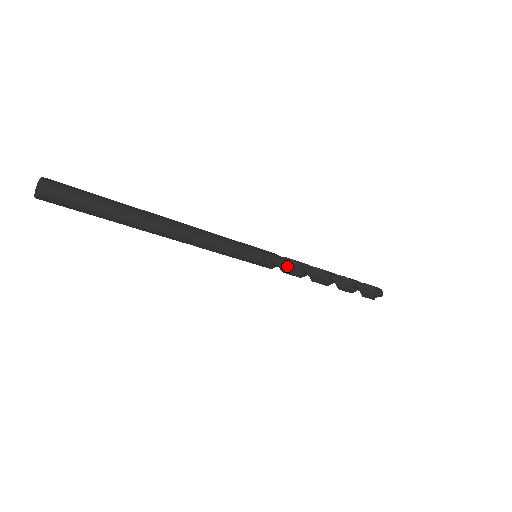
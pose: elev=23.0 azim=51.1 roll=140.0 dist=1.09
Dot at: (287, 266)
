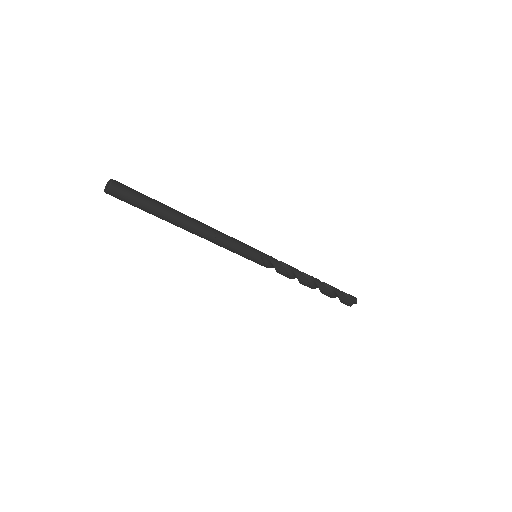
Dot at: (280, 266)
